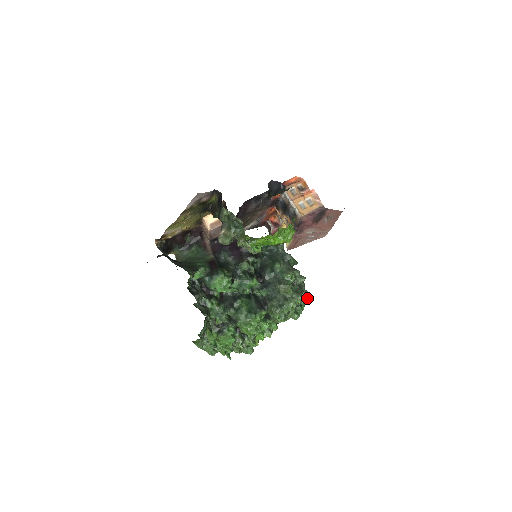
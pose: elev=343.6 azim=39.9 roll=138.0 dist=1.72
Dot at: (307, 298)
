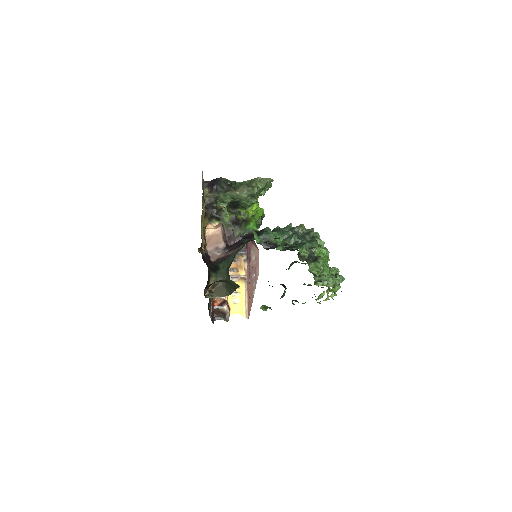
Dot at: occluded
